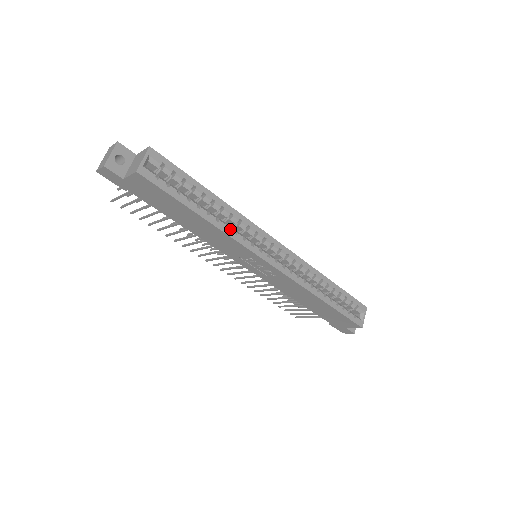
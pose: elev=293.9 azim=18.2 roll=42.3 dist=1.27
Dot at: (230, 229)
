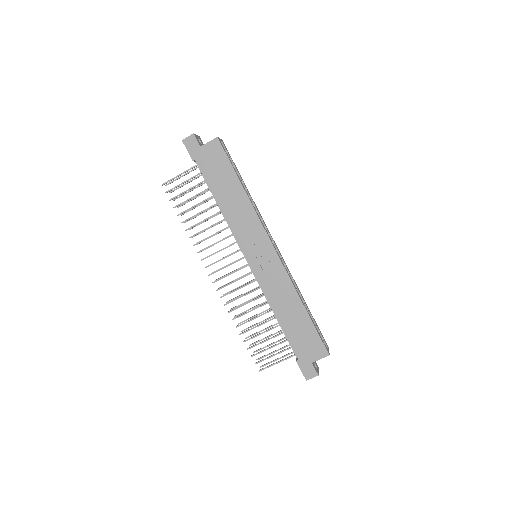
Dot at: (254, 207)
